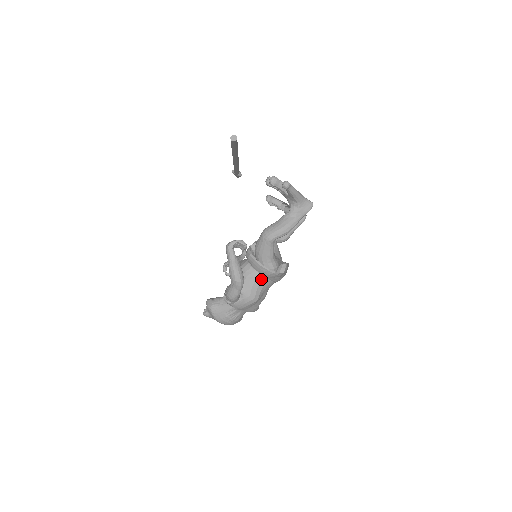
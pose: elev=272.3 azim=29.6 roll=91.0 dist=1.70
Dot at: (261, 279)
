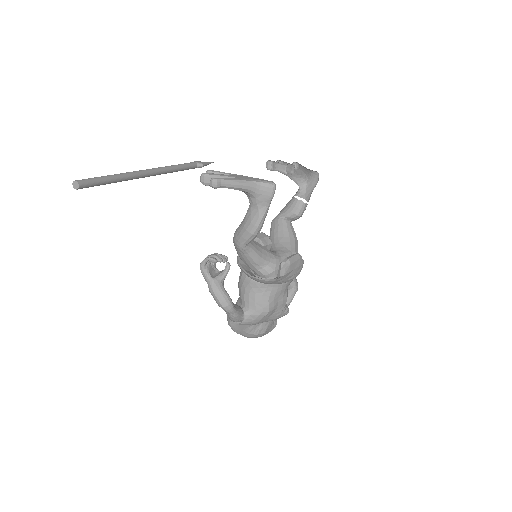
Dot at: (262, 288)
